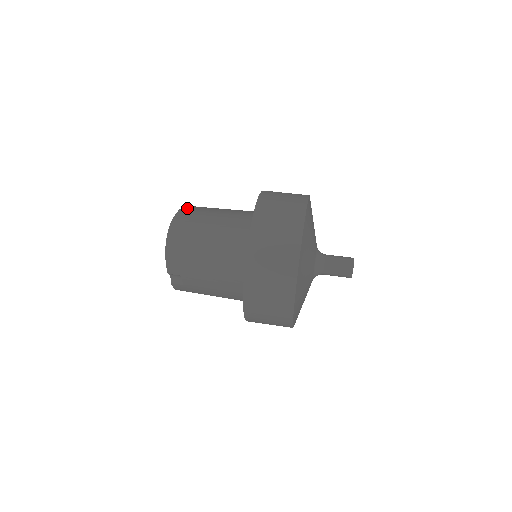
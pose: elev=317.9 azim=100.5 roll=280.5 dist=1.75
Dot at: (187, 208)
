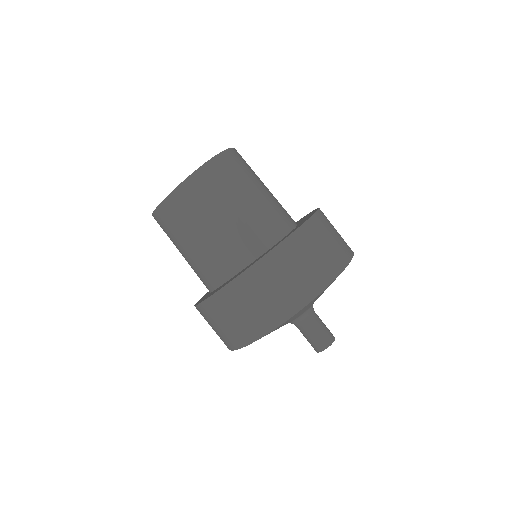
Dot at: (181, 193)
